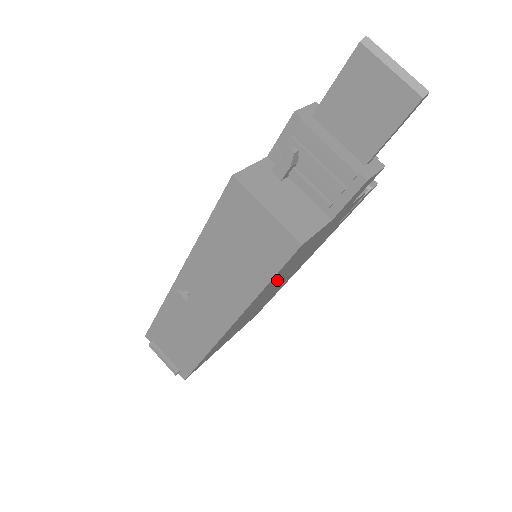
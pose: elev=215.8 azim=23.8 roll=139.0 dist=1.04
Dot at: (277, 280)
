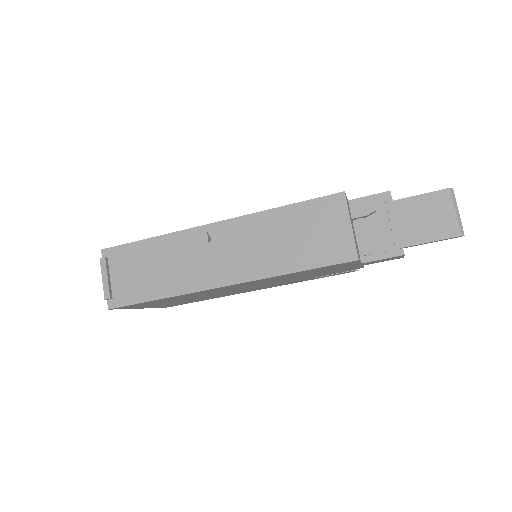
Dot at: (283, 278)
